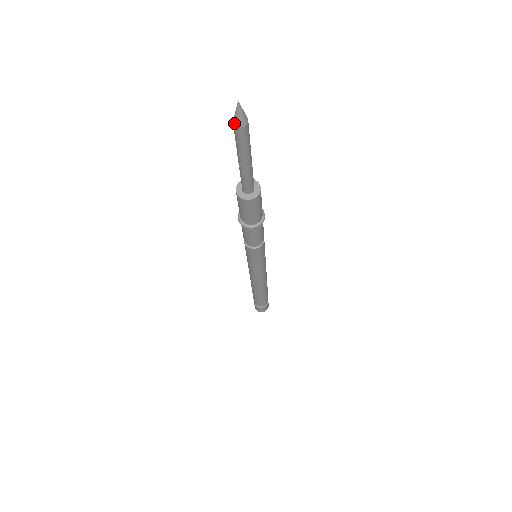
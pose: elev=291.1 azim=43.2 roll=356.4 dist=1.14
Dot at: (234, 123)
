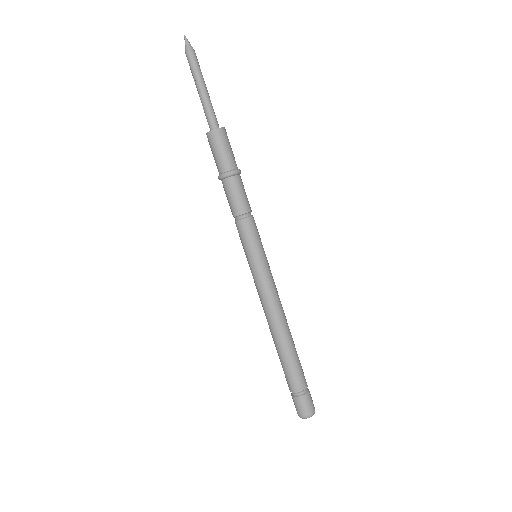
Dot at: (185, 52)
